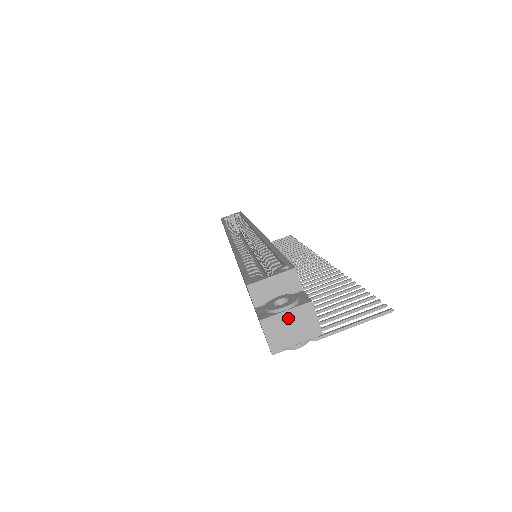
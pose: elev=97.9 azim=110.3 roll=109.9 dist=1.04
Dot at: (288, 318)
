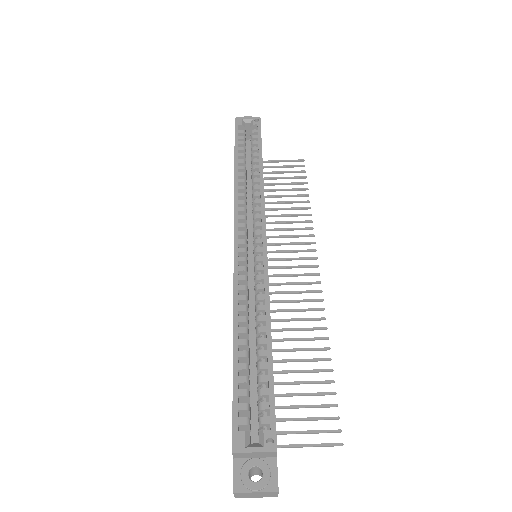
Dot at: (256, 493)
